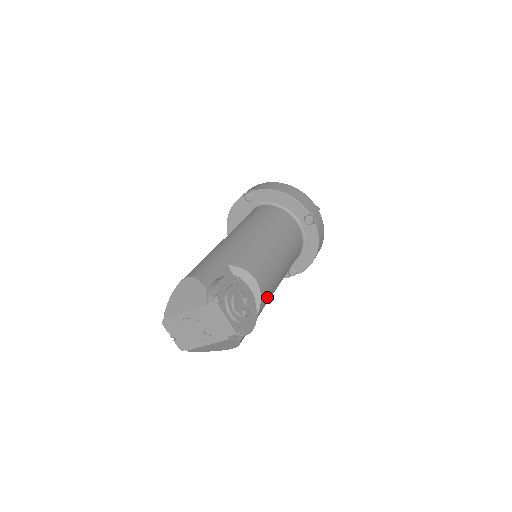
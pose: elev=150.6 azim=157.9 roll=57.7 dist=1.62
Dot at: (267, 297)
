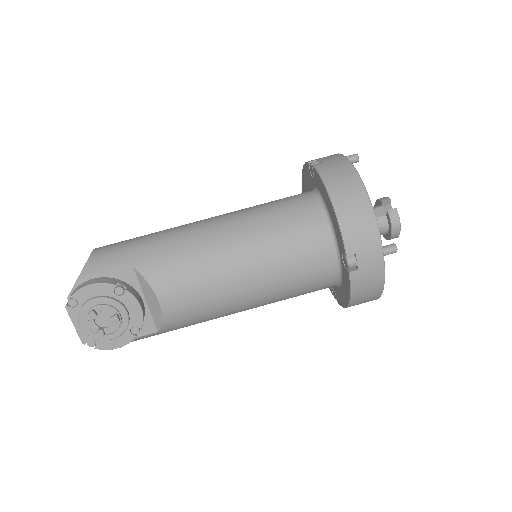
Dot at: (188, 321)
